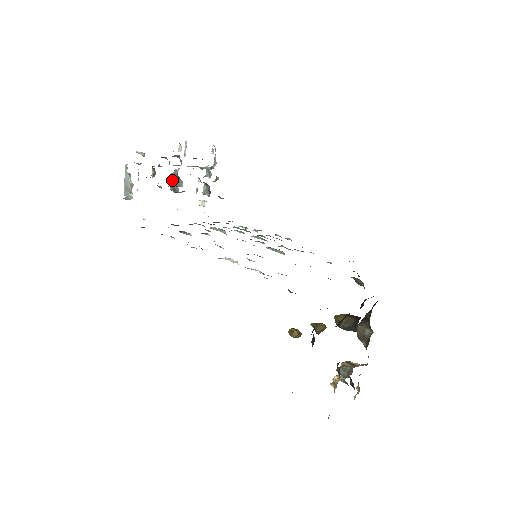
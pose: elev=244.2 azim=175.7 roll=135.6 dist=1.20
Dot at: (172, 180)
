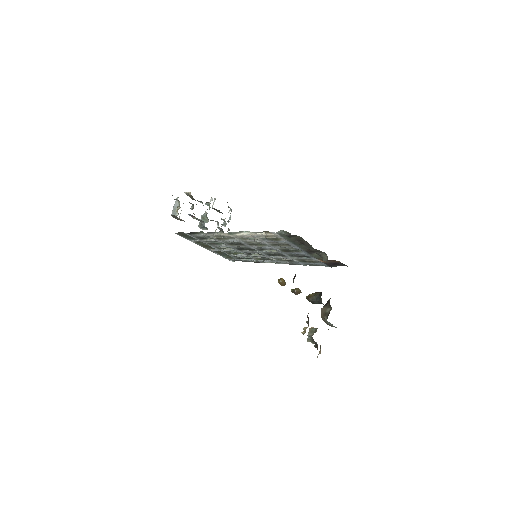
Dot at: occluded
